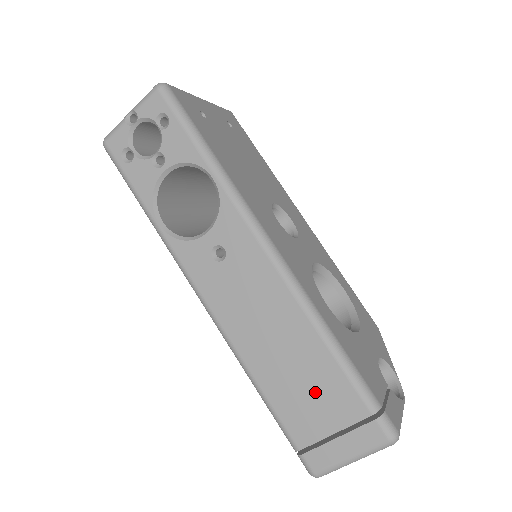
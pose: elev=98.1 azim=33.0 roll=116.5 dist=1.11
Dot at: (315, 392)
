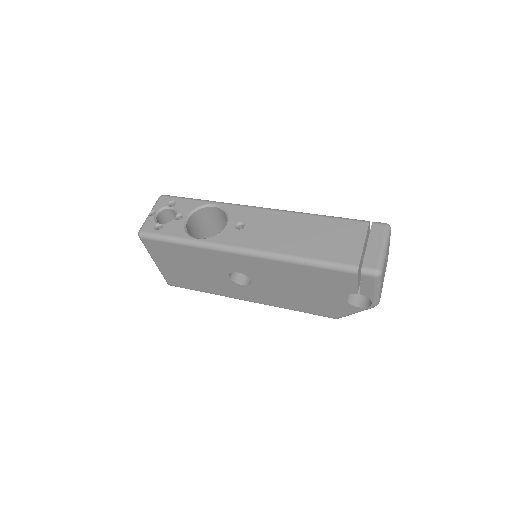
Dot at: (338, 236)
